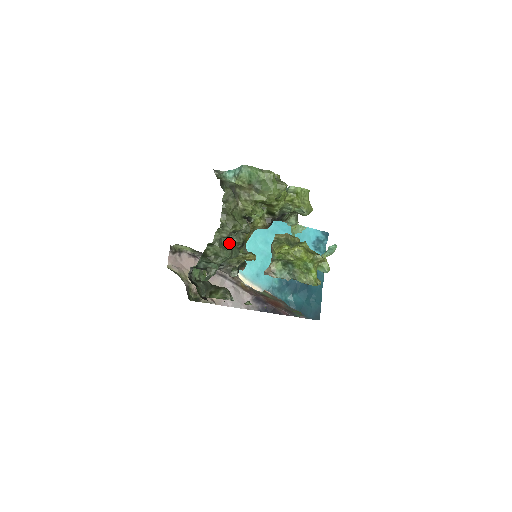
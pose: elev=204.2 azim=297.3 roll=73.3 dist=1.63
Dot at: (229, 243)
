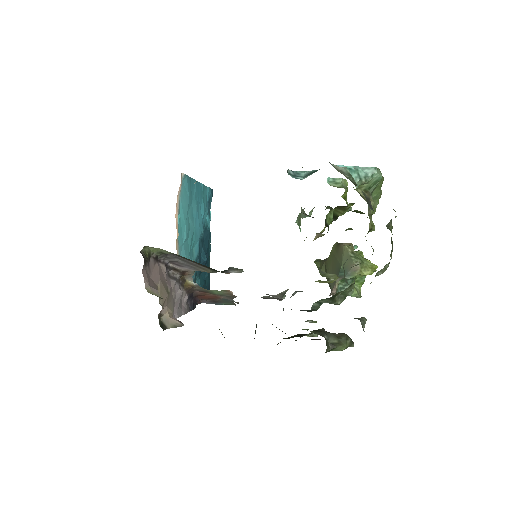
Dot at: (344, 273)
